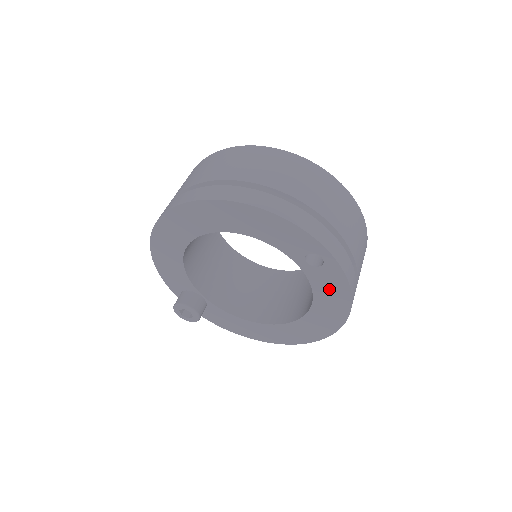
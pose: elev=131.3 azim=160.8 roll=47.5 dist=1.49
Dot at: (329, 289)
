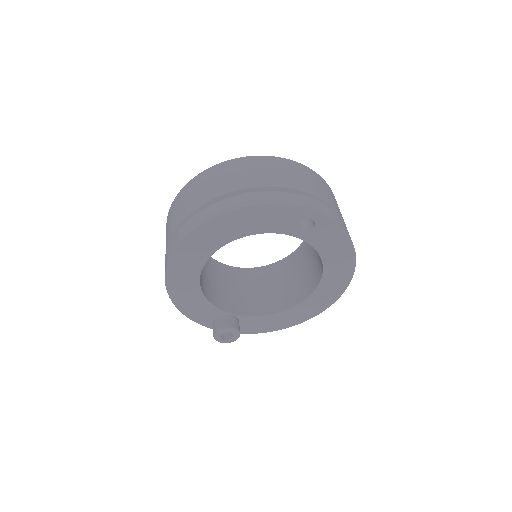
Dot at: (330, 242)
